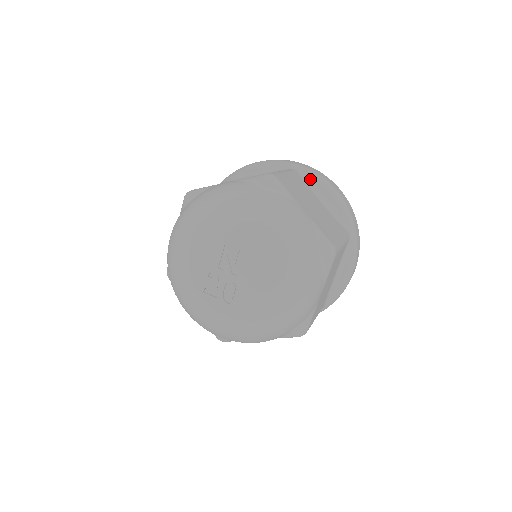
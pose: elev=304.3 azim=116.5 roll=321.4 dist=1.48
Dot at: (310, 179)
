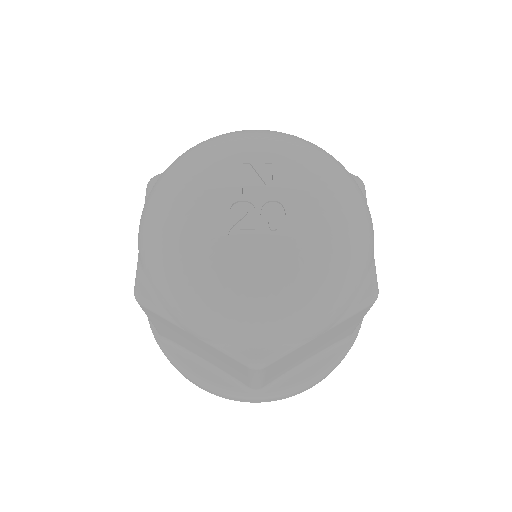
Dot at: occluded
